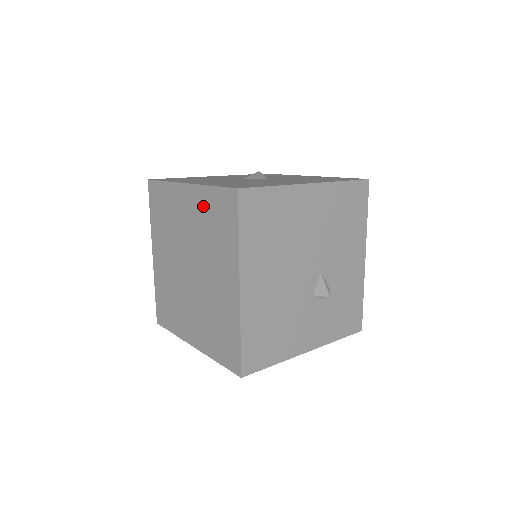
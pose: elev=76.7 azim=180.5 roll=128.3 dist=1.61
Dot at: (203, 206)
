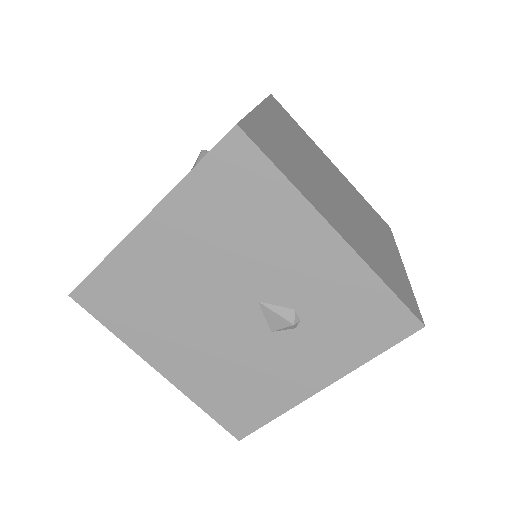
Dot at: occluded
